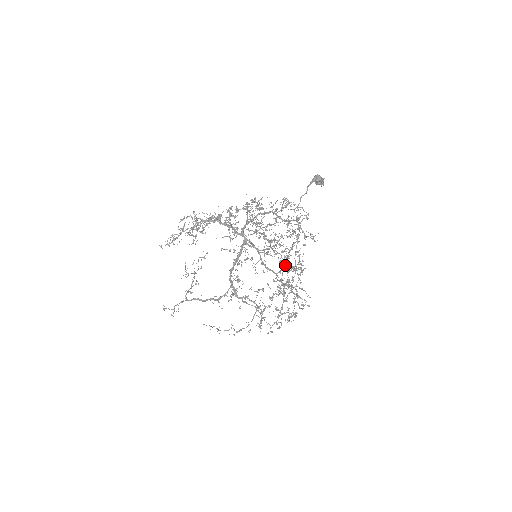
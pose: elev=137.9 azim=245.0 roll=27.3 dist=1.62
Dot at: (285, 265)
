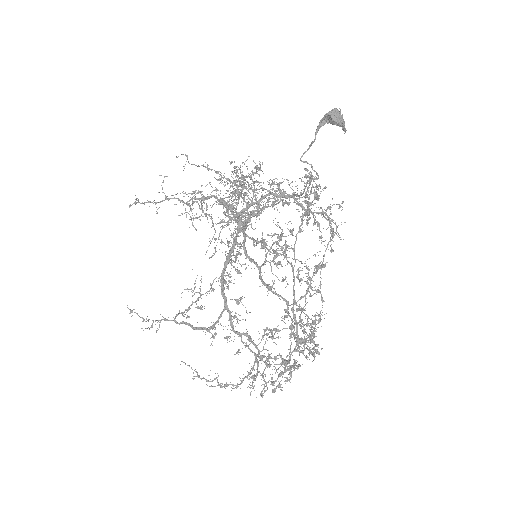
Dot at: occluded
